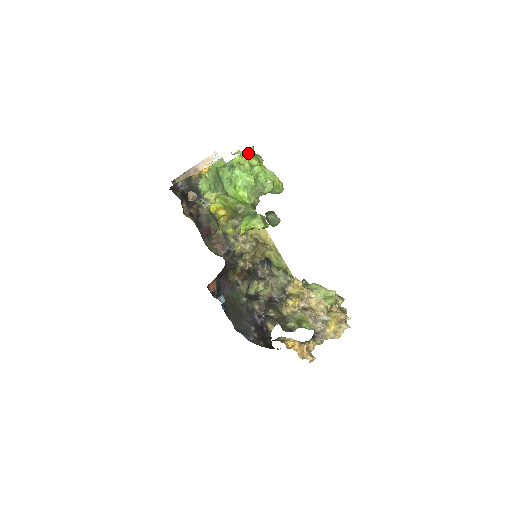
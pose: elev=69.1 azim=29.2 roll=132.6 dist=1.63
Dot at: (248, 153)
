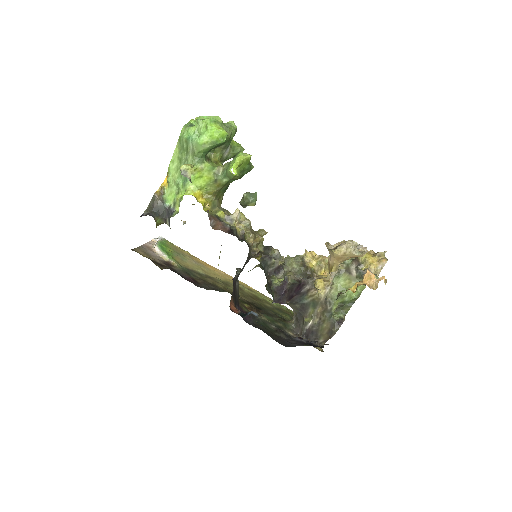
Dot at: occluded
